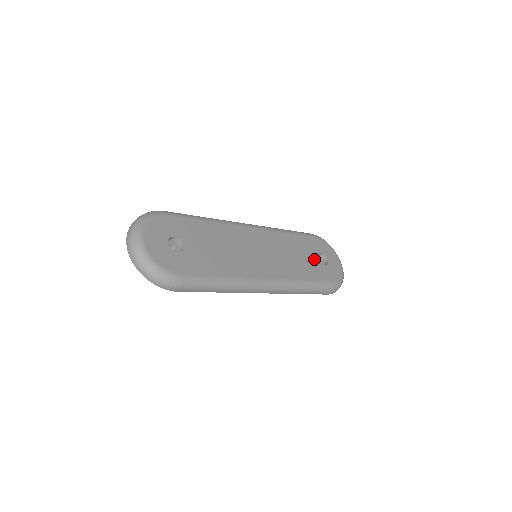
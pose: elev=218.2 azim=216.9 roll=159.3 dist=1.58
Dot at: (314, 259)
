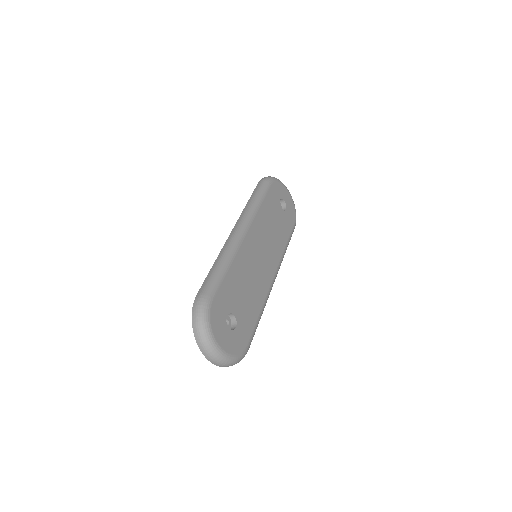
Dot at: (280, 213)
